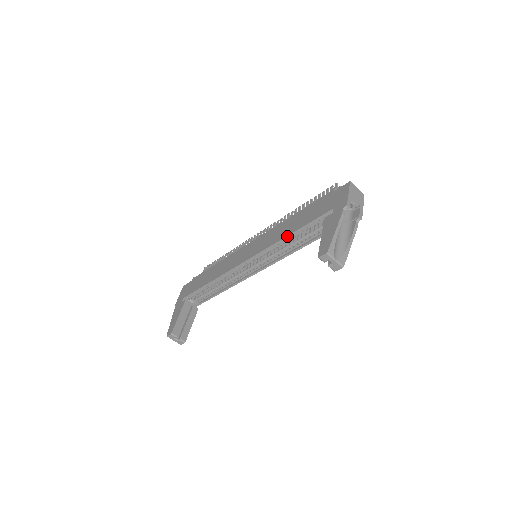
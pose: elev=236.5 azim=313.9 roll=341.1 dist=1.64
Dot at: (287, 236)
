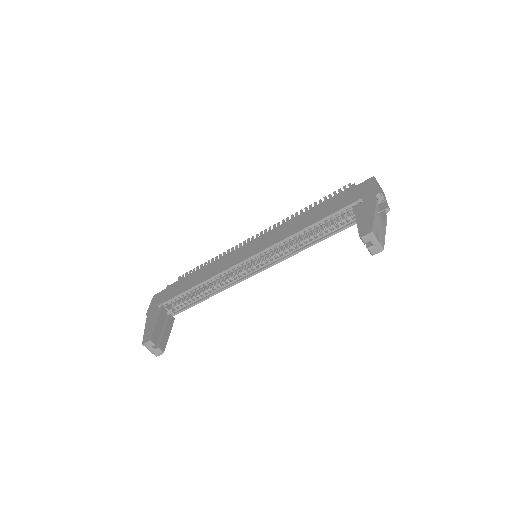
Dot at: (304, 229)
